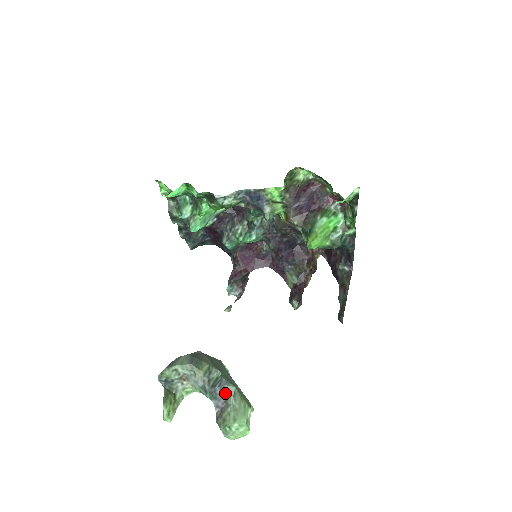
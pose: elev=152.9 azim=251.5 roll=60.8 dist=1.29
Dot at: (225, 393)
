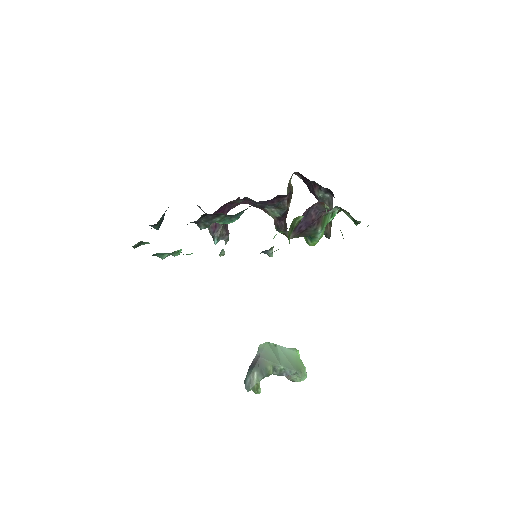
Dot at: (290, 374)
